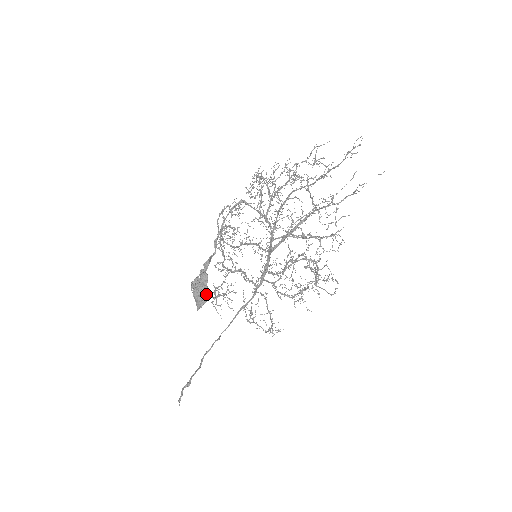
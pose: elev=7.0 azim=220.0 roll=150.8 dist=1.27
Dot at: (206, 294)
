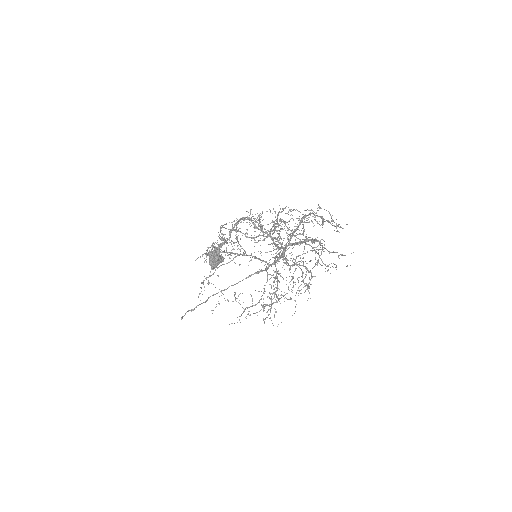
Dot at: (216, 264)
